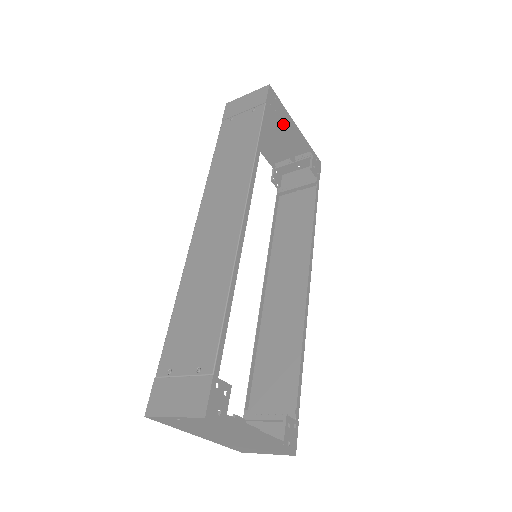
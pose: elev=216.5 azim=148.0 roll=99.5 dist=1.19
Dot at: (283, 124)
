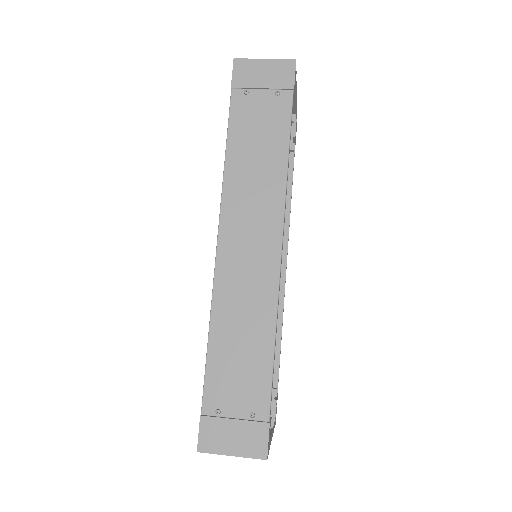
Dot at: occluded
